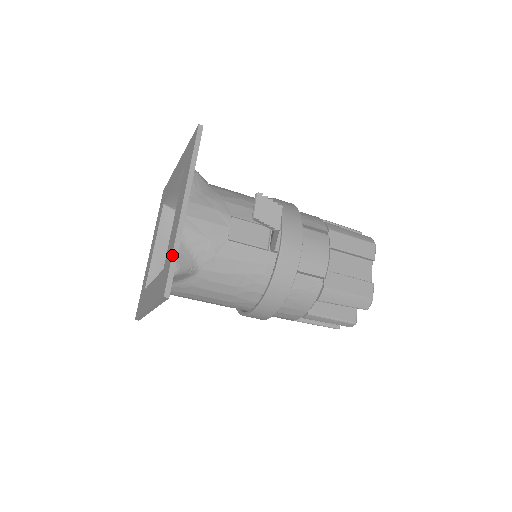
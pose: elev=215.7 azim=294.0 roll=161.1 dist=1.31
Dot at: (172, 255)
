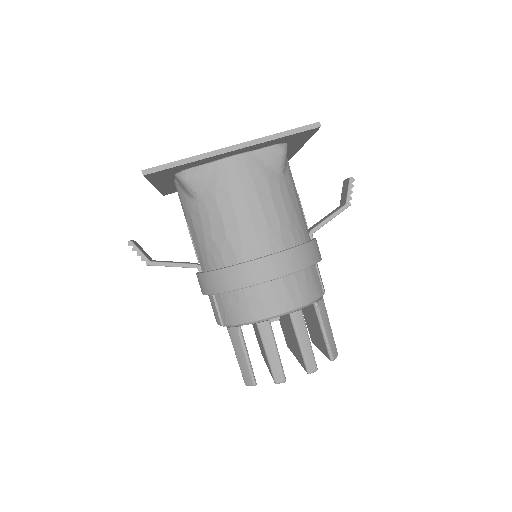
Dot at: occluded
